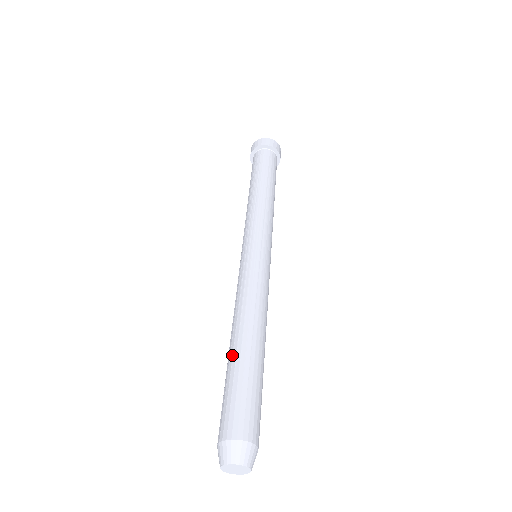
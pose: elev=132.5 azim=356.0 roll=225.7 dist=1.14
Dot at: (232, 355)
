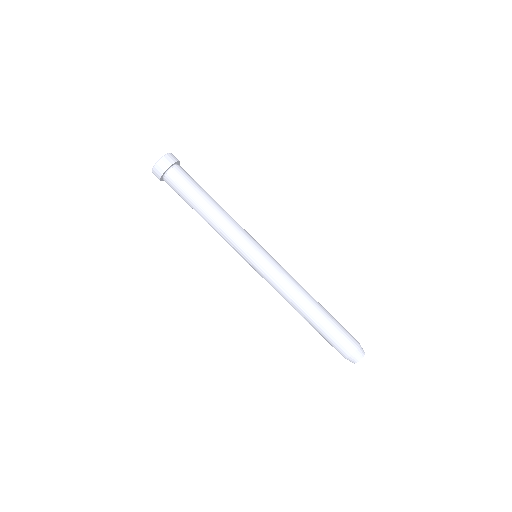
Dot at: (311, 324)
